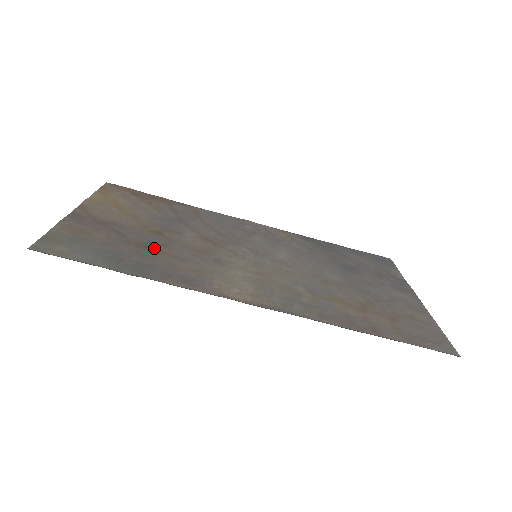
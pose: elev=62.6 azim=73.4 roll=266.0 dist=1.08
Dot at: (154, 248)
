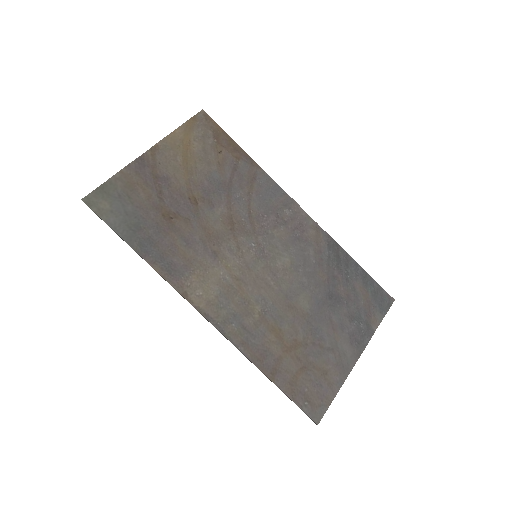
Dot at: (175, 222)
